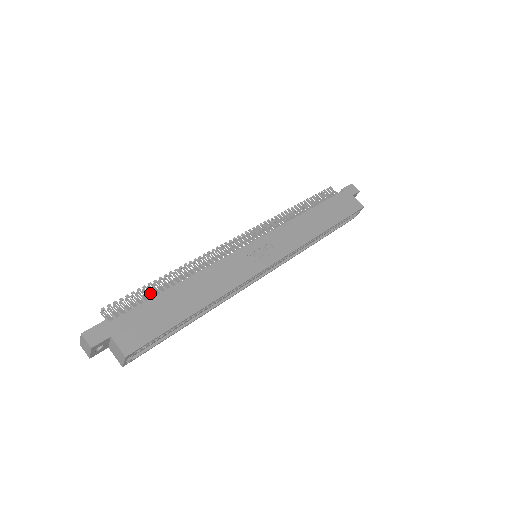
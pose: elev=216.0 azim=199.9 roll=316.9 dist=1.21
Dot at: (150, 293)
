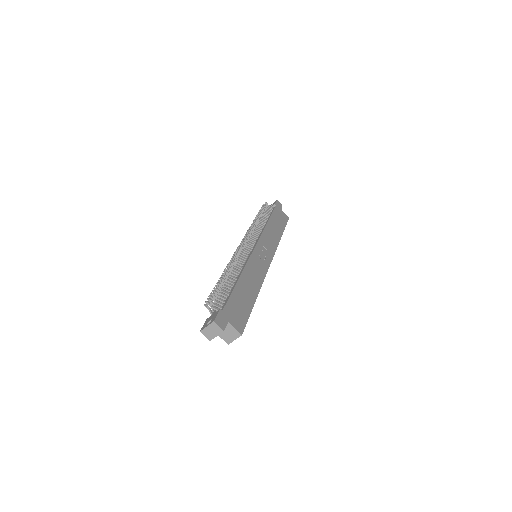
Dot at: (225, 288)
